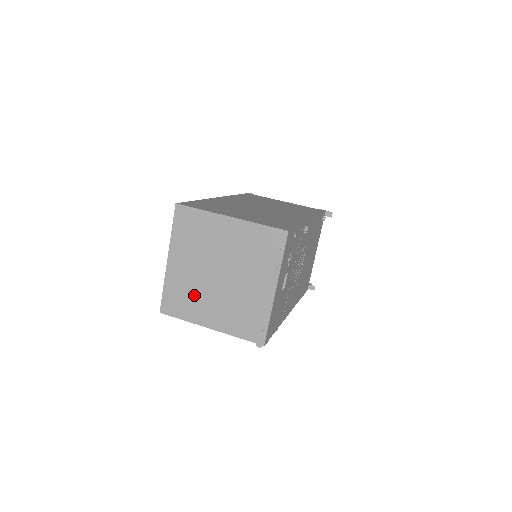
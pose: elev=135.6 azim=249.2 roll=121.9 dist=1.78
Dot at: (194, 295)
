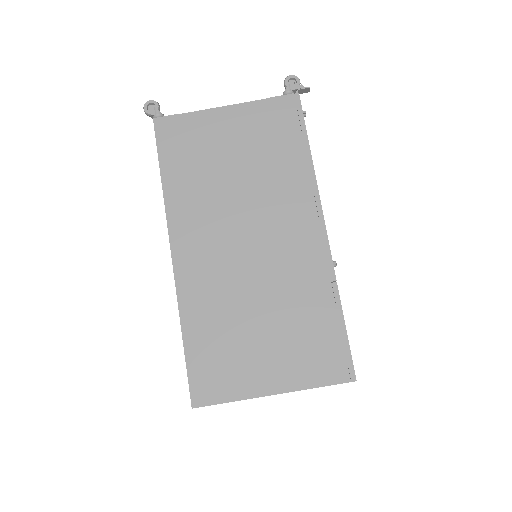
Dot at: occluded
